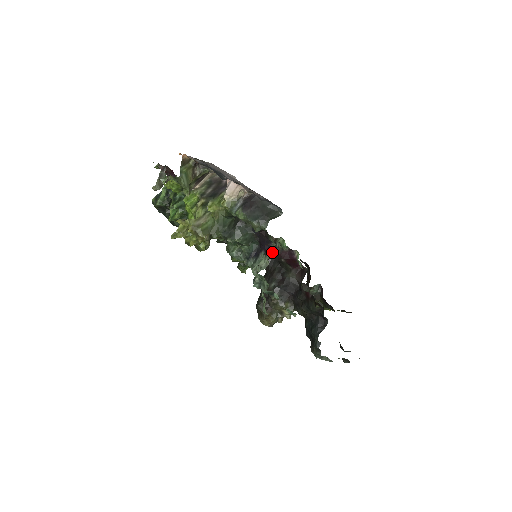
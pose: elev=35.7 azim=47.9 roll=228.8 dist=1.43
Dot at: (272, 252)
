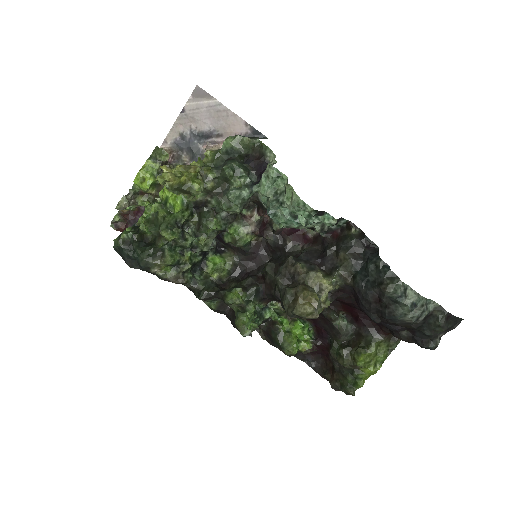
Dot at: occluded
